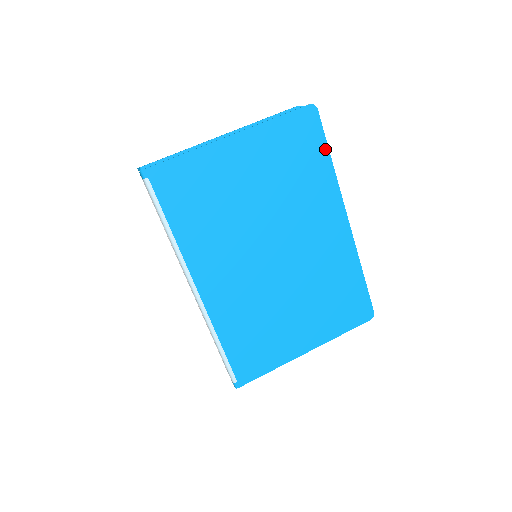
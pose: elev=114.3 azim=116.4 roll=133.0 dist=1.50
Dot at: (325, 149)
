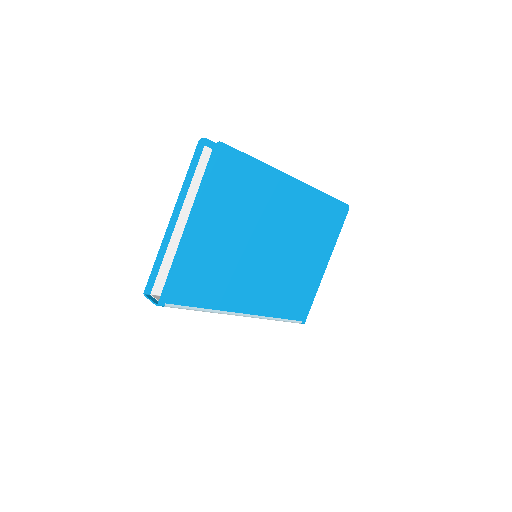
Dot at: (248, 159)
